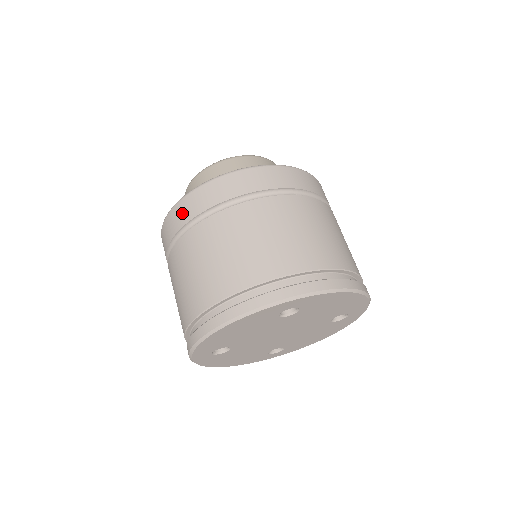
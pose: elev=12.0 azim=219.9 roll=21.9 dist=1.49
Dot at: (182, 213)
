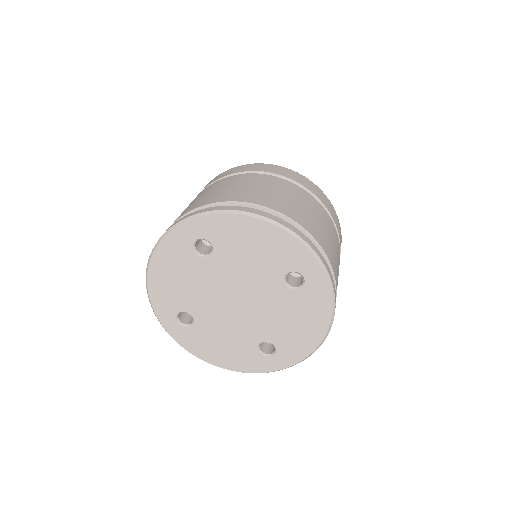
Dot at: (284, 171)
